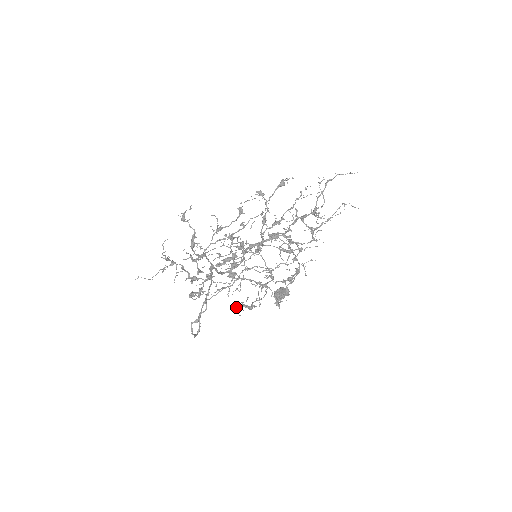
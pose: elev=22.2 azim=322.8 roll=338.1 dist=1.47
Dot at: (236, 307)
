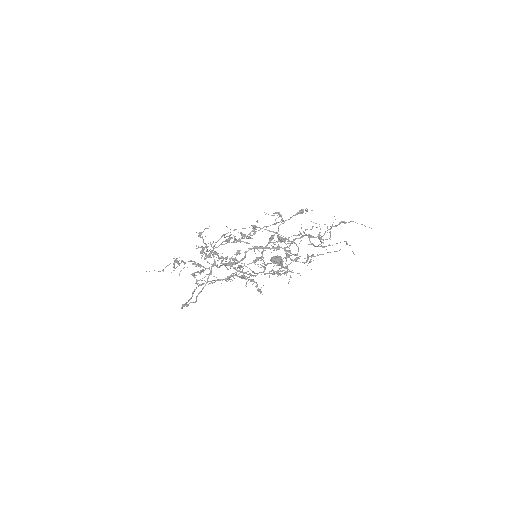
Dot at: occluded
